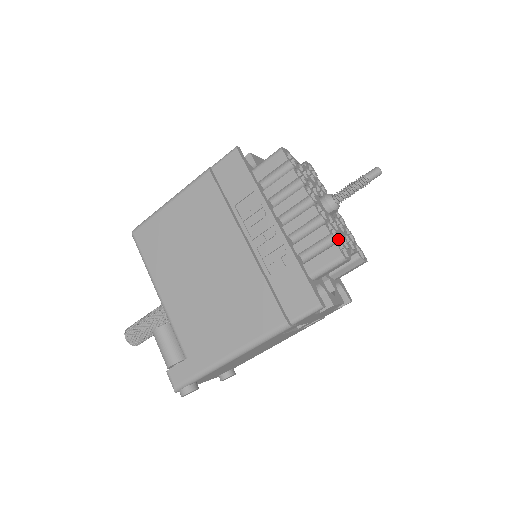
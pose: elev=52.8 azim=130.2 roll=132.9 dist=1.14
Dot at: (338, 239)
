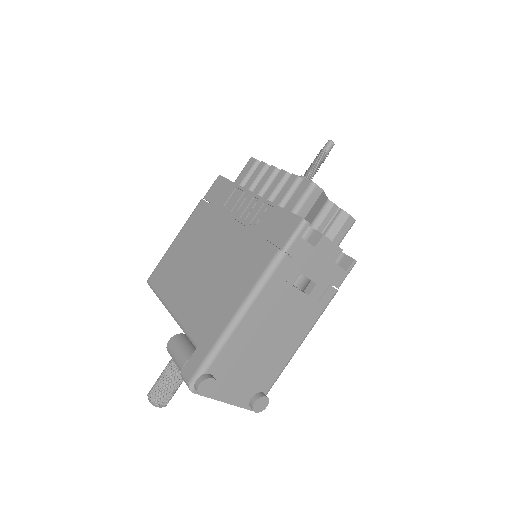
Dot at: occluded
